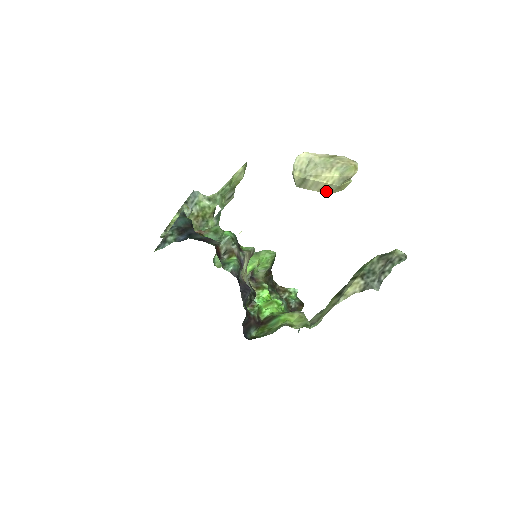
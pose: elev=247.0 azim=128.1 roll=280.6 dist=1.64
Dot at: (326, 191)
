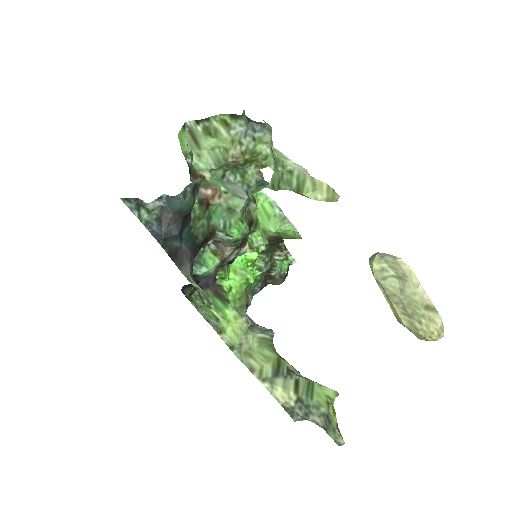
Dot at: occluded
